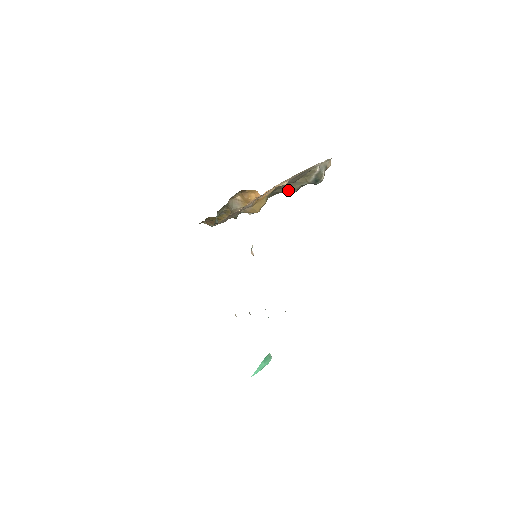
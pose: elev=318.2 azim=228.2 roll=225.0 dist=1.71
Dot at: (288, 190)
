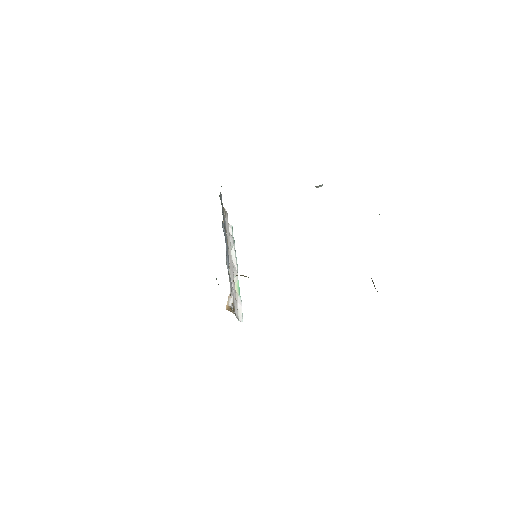
Dot at: occluded
